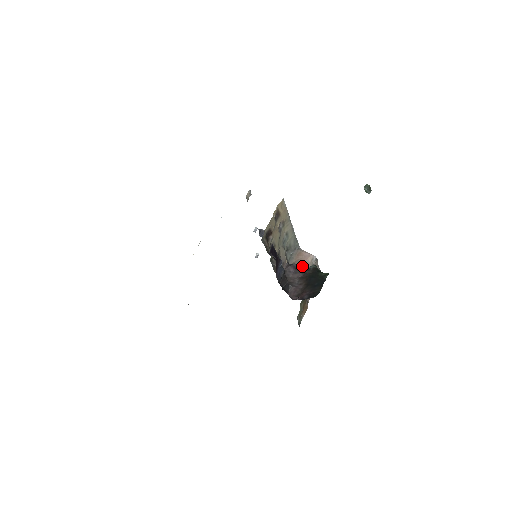
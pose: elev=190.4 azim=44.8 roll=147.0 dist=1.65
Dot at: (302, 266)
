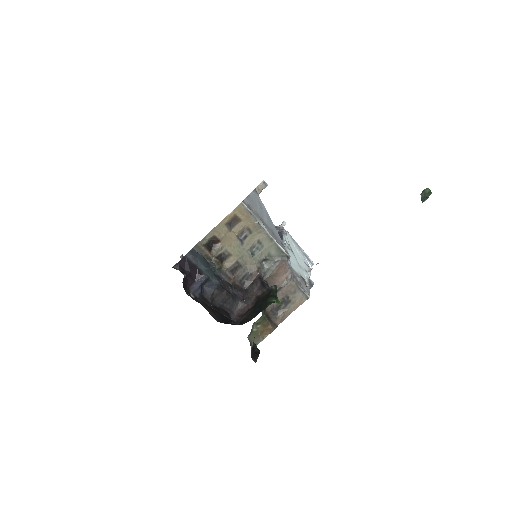
Dot at: (274, 282)
